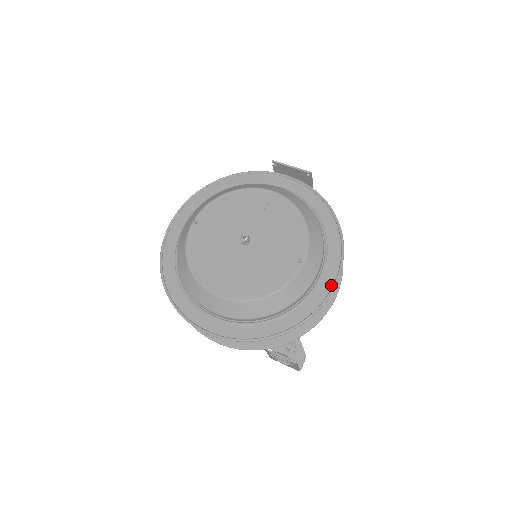
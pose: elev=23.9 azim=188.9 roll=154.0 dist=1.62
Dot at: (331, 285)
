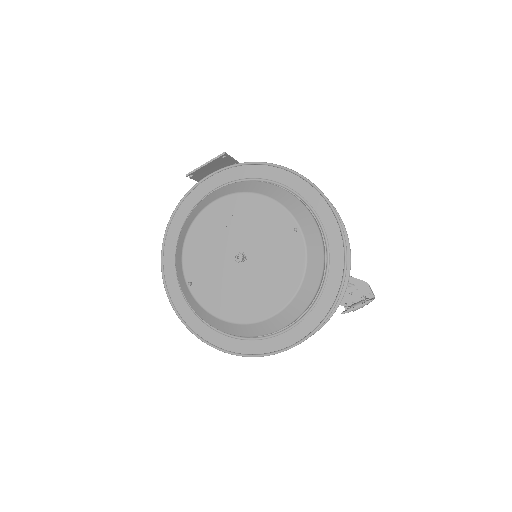
Dot at: (334, 219)
